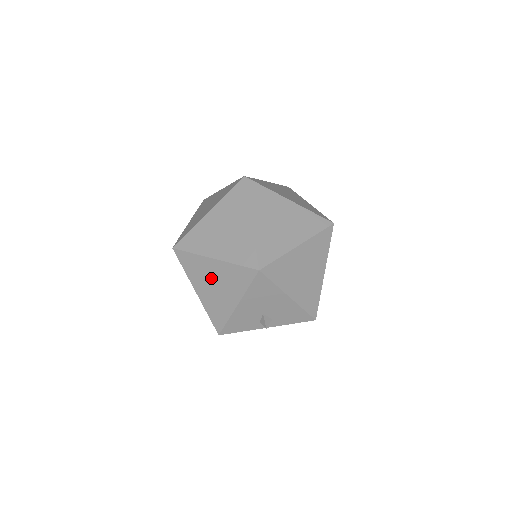
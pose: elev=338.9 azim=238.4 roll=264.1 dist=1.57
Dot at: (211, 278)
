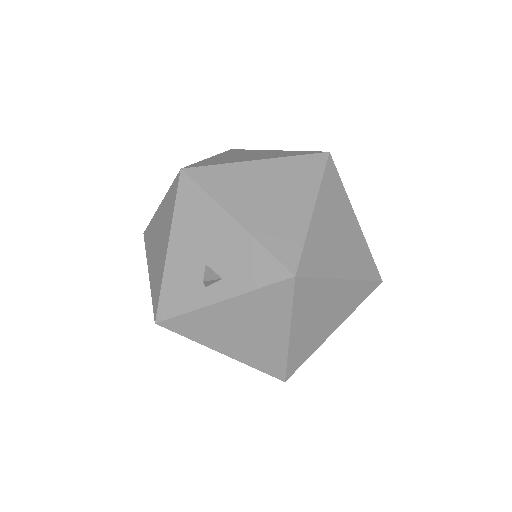
Dot at: (157, 235)
